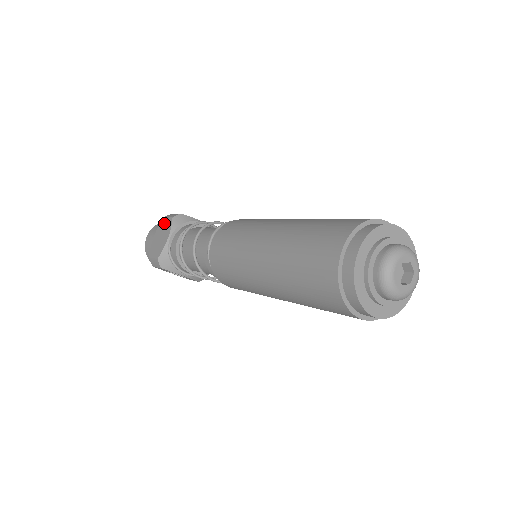
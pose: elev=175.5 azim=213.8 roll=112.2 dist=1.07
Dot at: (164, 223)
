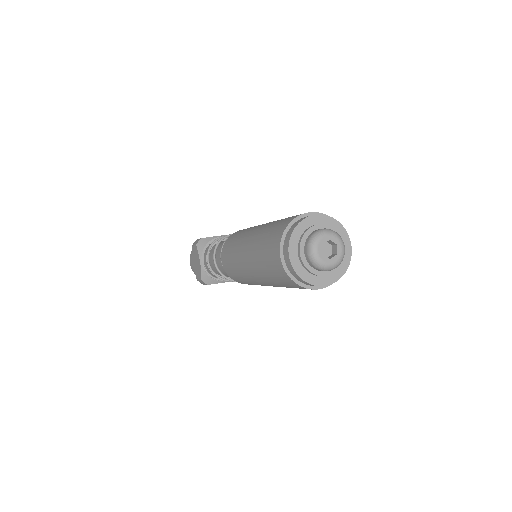
Dot at: (193, 251)
